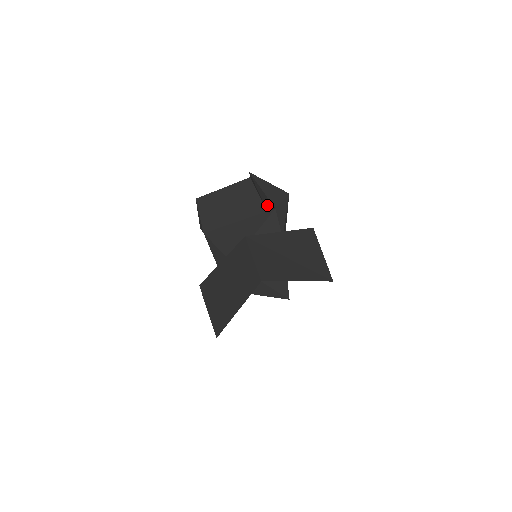
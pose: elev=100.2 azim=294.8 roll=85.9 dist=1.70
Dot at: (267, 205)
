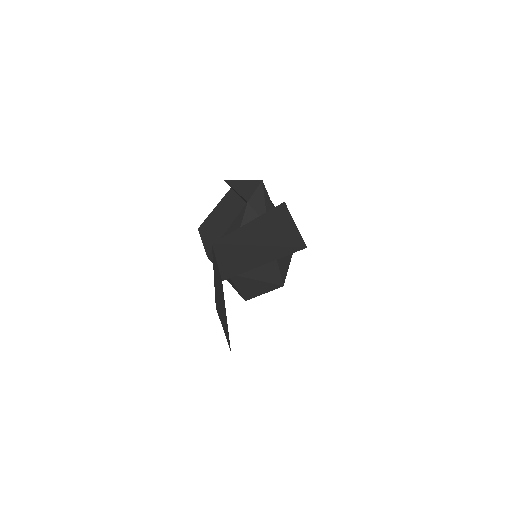
Dot at: occluded
